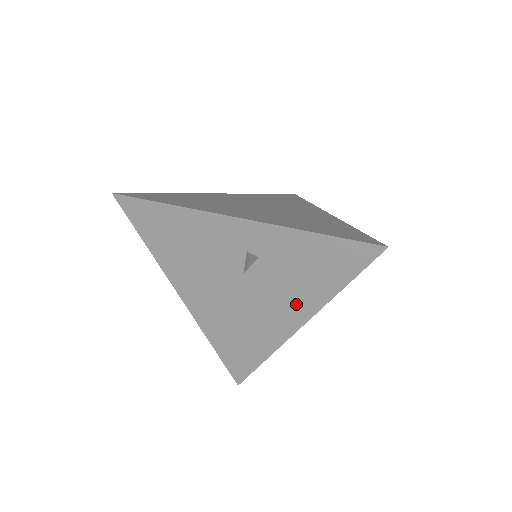
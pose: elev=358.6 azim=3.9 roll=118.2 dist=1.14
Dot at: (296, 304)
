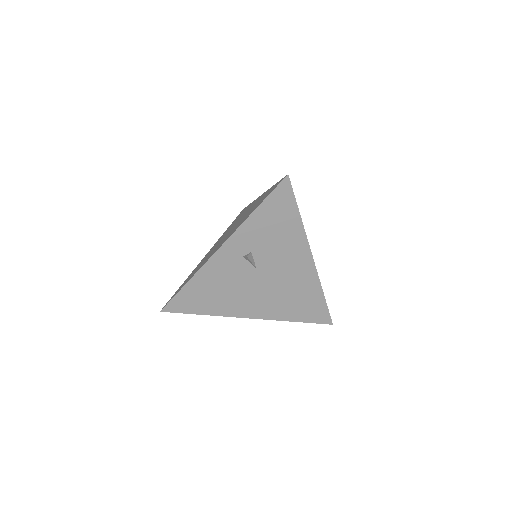
Dot at: (295, 249)
